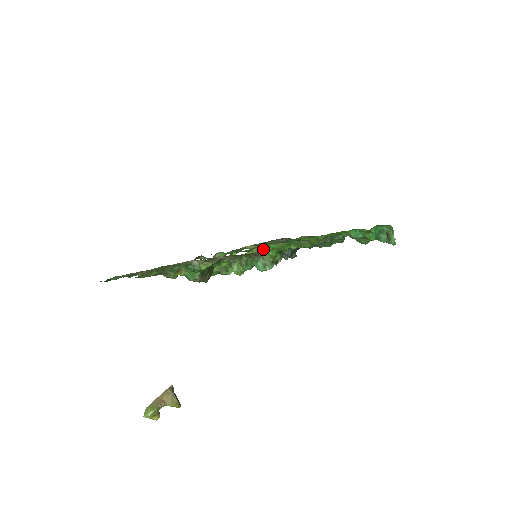
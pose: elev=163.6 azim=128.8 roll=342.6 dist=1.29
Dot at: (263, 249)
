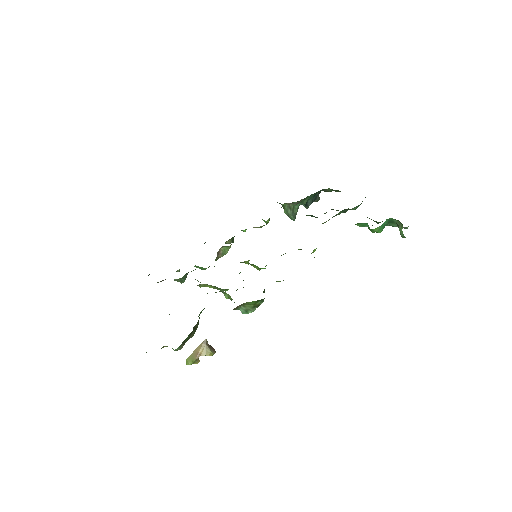
Dot at: occluded
